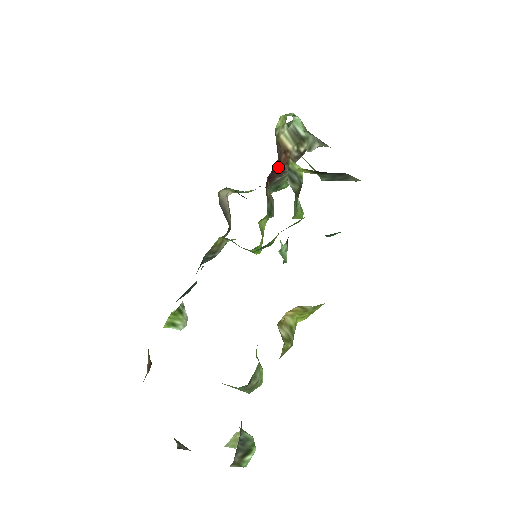
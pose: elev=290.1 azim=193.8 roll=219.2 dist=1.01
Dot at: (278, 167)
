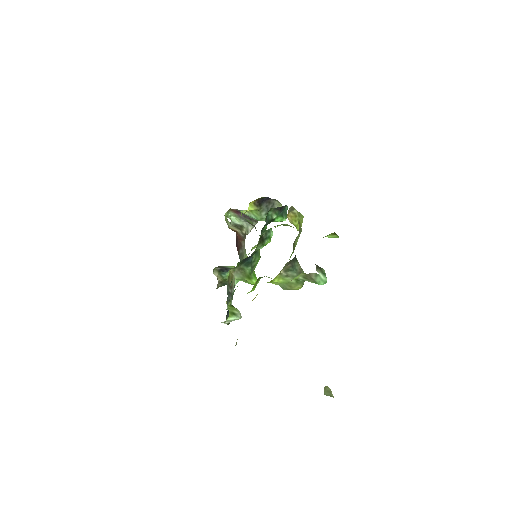
Dot at: (238, 239)
